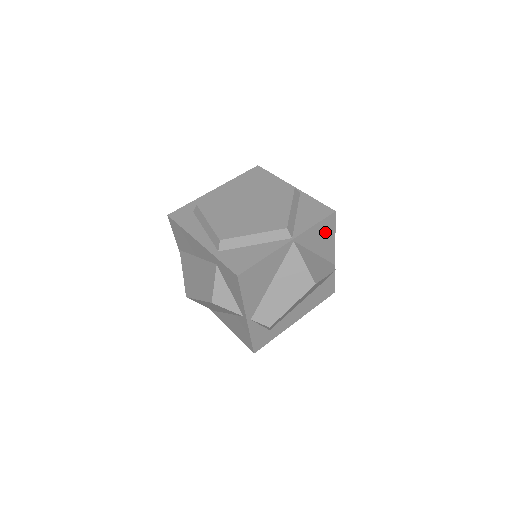
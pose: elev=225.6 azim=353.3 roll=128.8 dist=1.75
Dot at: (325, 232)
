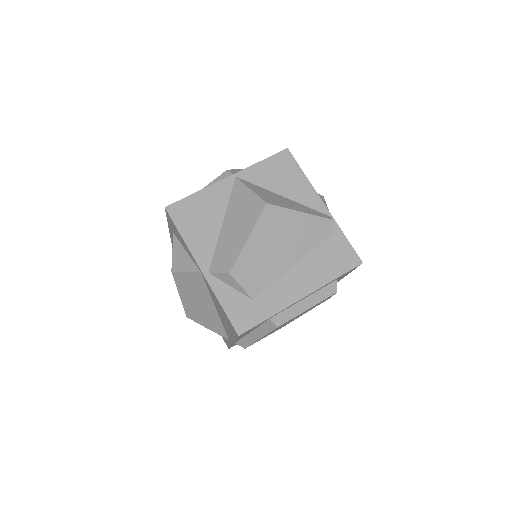
Dot at: (285, 171)
